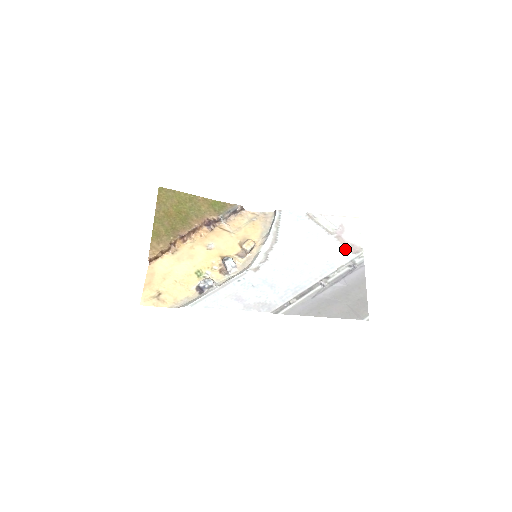
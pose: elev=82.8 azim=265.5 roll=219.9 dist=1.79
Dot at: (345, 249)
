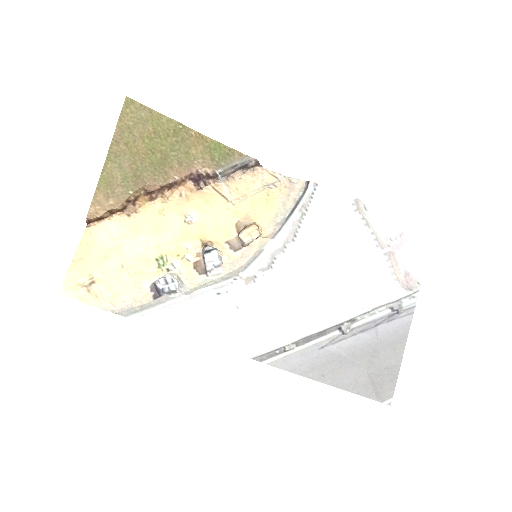
Dot at: (394, 279)
